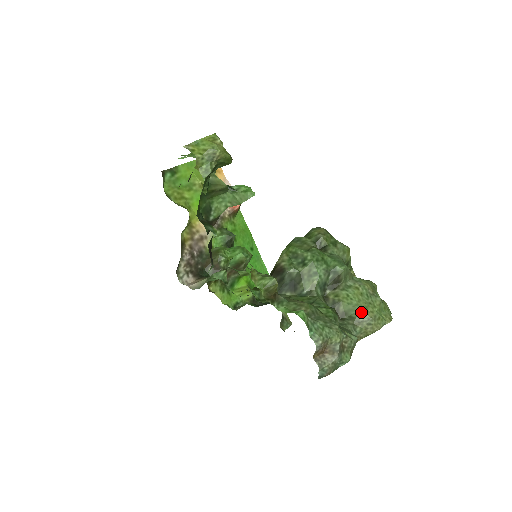
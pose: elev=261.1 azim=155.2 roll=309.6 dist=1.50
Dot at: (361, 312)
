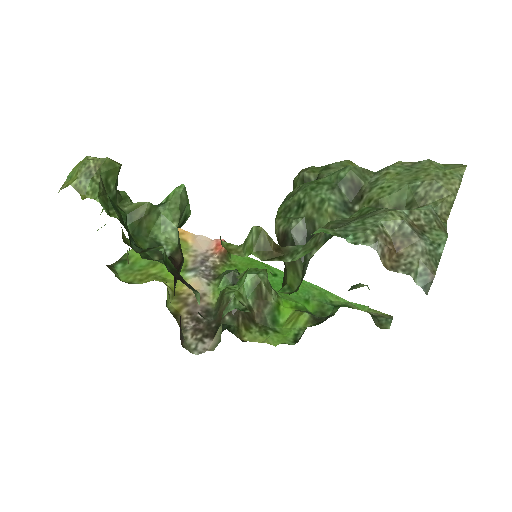
Dot at: (413, 186)
